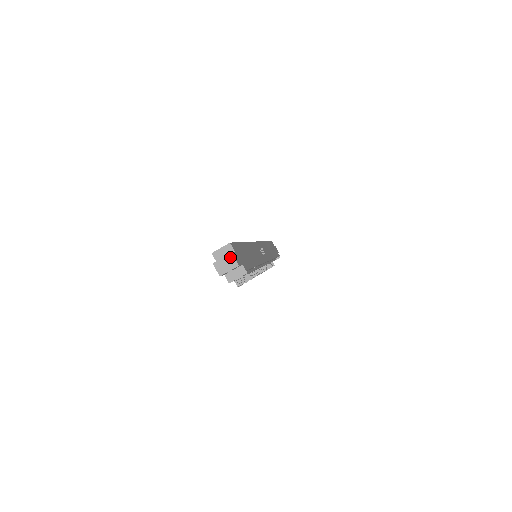
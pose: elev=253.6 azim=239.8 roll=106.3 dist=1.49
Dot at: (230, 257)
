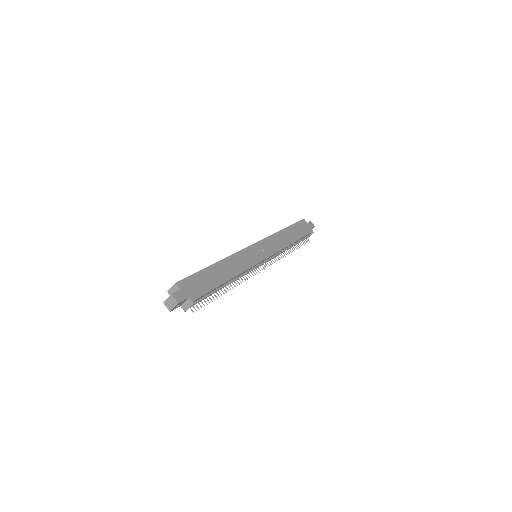
Dot at: (172, 297)
